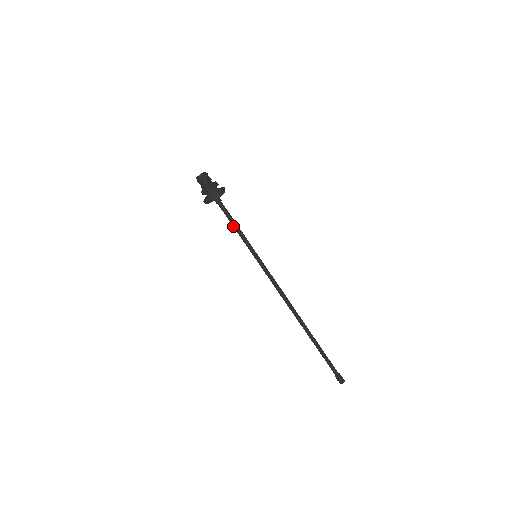
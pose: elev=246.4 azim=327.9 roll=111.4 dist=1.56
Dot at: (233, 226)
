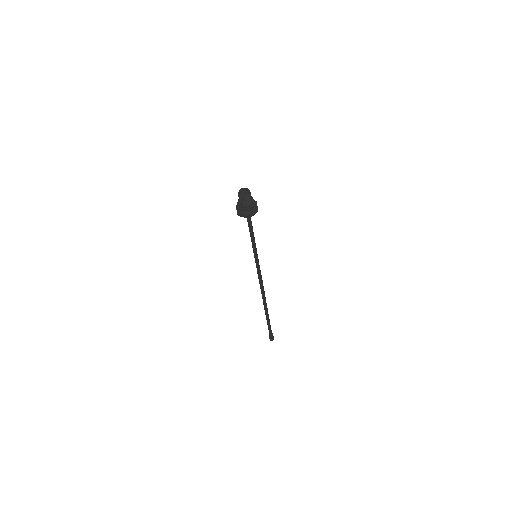
Dot at: (250, 232)
